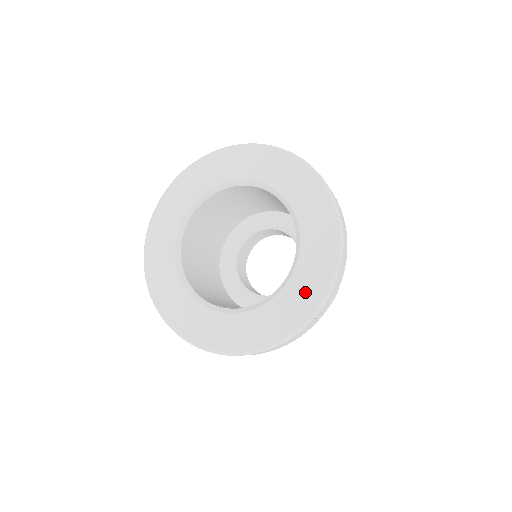
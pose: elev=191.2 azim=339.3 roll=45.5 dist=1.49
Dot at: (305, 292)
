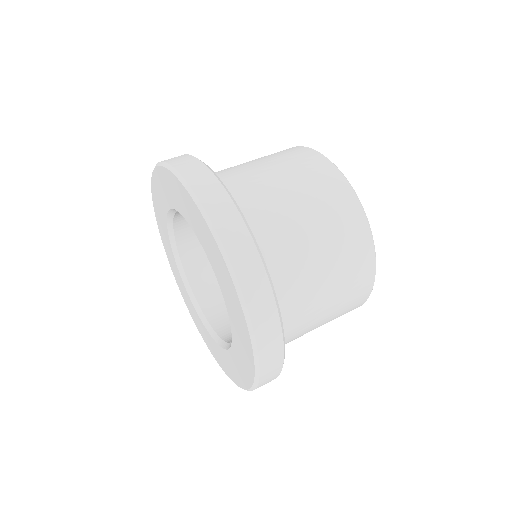
Dot at: (234, 370)
